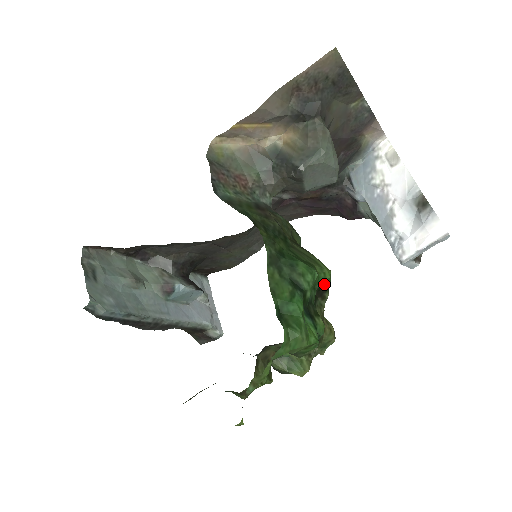
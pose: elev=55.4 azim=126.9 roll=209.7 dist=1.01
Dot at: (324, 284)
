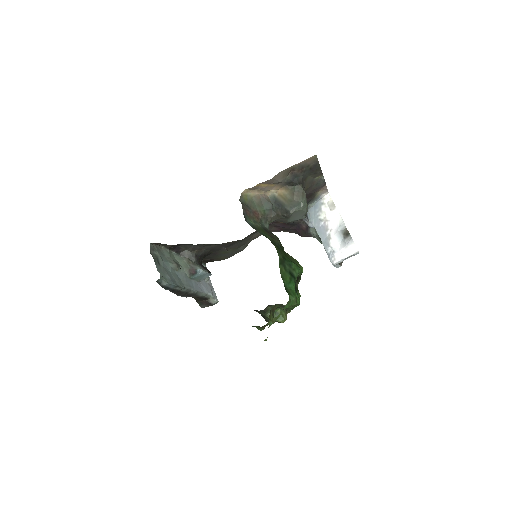
Dot at: (300, 275)
